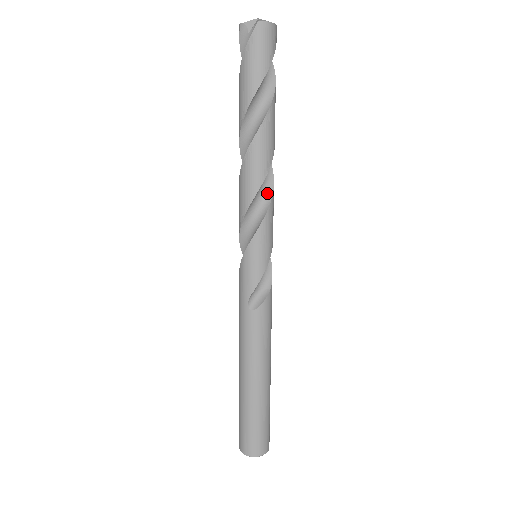
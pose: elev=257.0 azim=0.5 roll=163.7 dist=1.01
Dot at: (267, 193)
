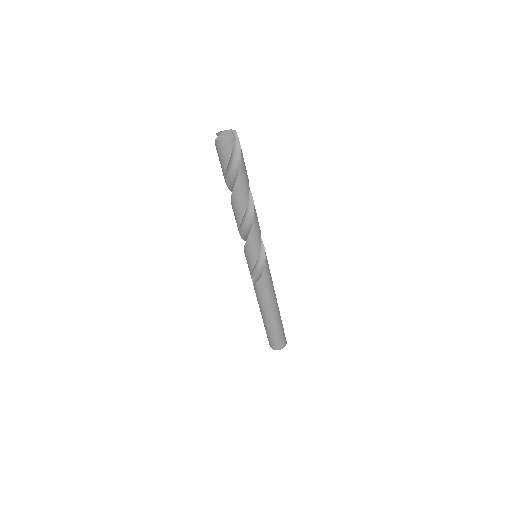
Dot at: (249, 228)
